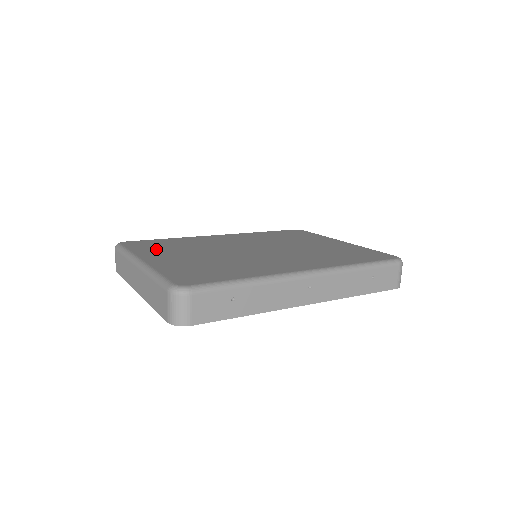
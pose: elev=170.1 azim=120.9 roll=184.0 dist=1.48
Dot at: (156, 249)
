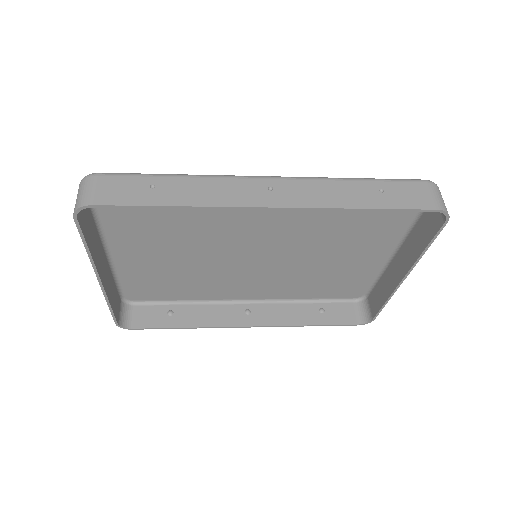
Dot at: (147, 273)
